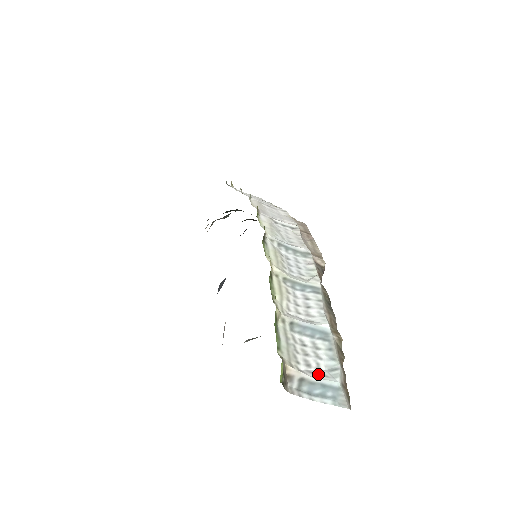
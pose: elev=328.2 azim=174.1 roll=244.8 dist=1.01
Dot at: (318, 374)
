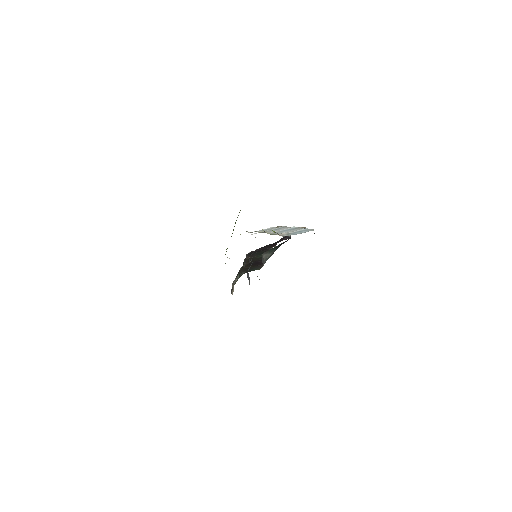
Dot at: occluded
